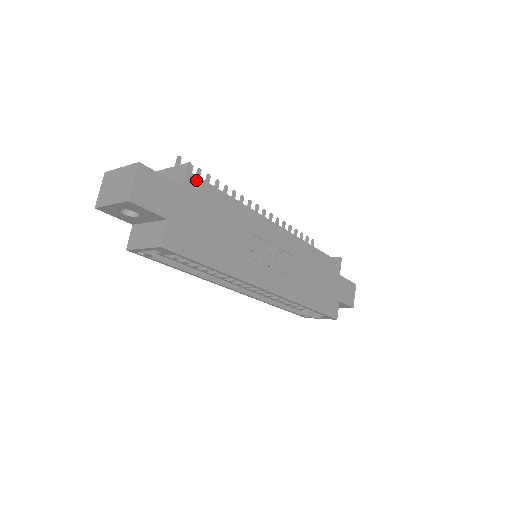
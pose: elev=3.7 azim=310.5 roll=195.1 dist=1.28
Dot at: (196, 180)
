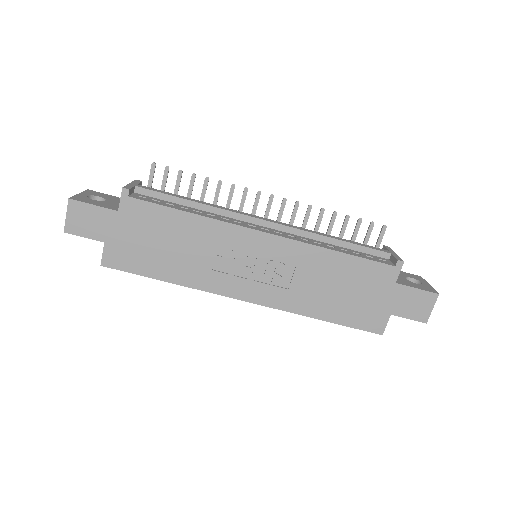
Dot at: (134, 202)
